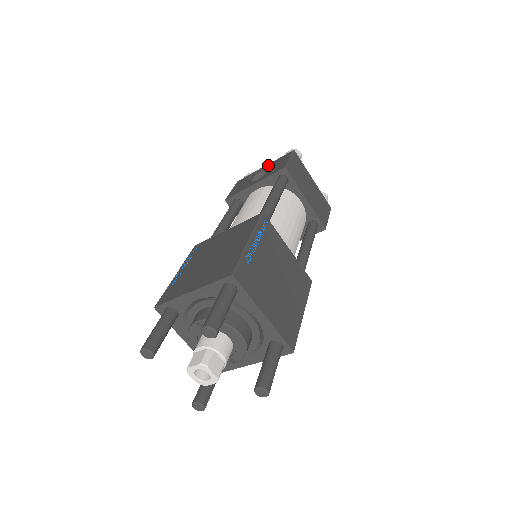
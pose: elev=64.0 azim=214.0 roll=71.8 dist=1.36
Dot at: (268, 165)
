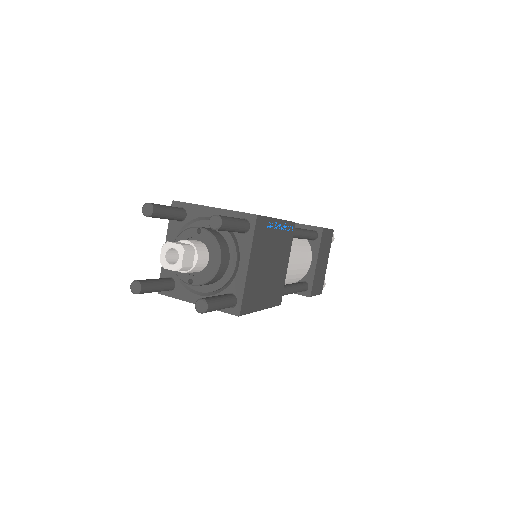
Dot at: occluded
